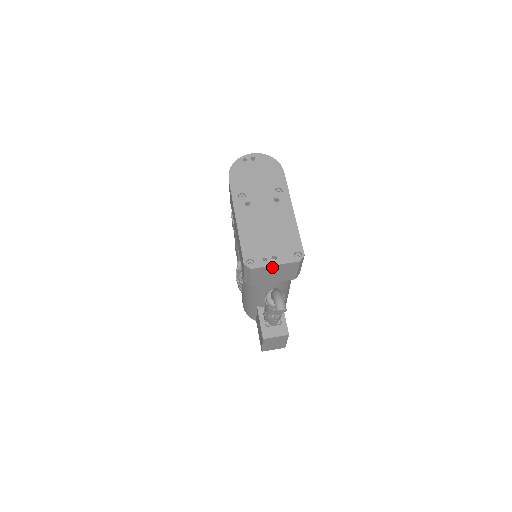
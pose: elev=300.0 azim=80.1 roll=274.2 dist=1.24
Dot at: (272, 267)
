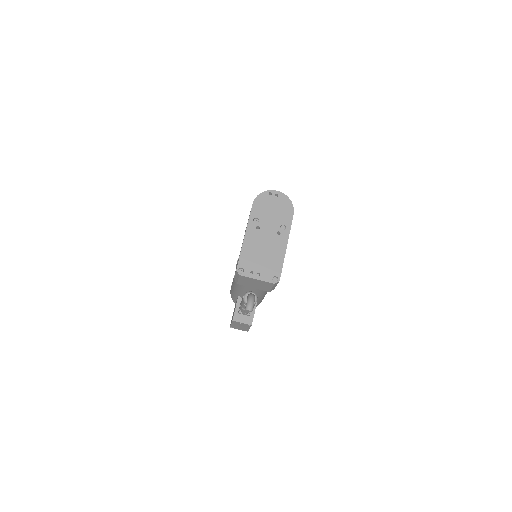
Dot at: (254, 280)
